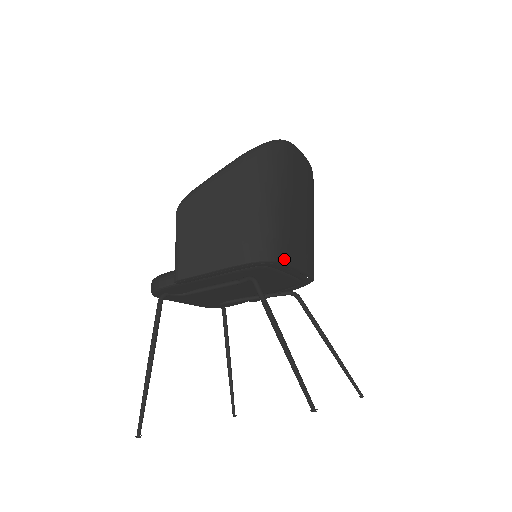
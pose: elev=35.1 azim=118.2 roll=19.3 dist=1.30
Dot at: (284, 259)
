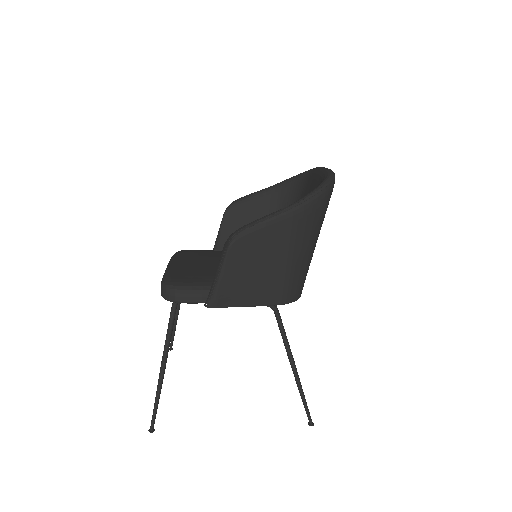
Dot at: occluded
